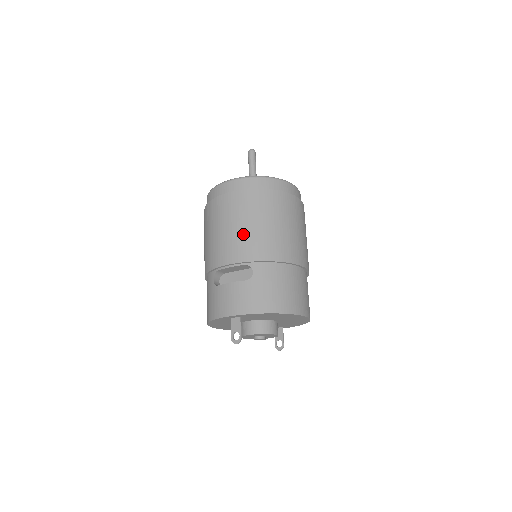
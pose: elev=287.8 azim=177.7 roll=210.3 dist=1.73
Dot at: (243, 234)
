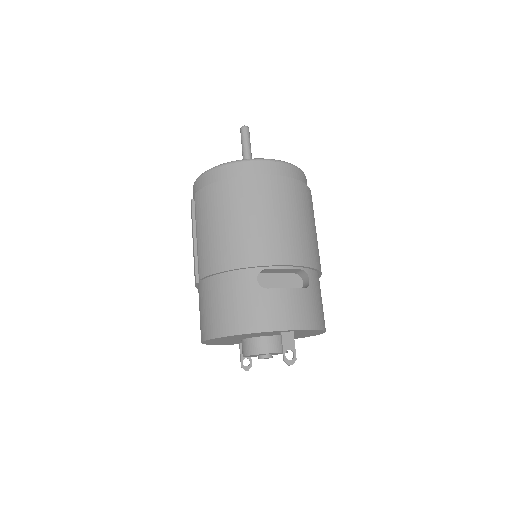
Dot at: (300, 232)
